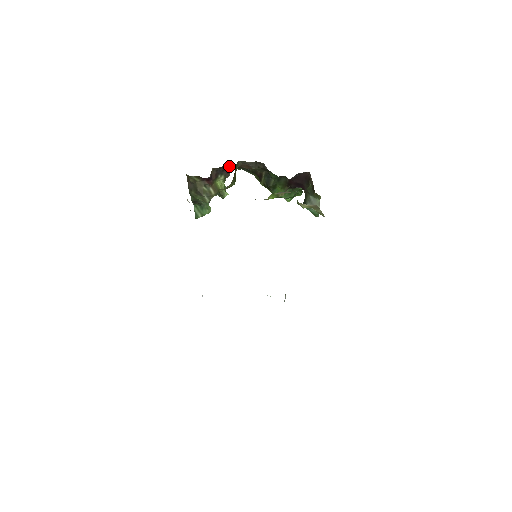
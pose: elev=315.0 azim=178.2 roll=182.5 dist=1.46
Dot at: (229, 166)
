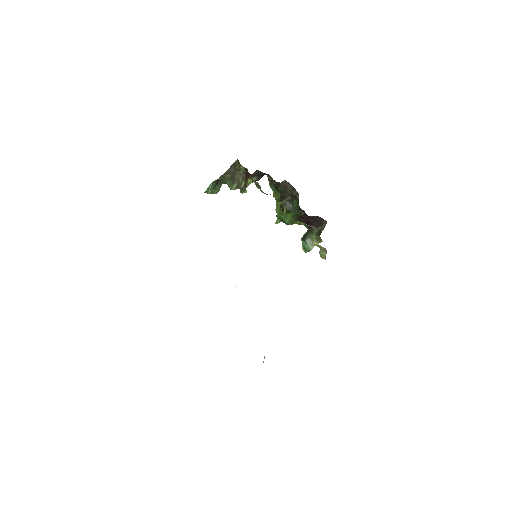
Dot at: (265, 174)
